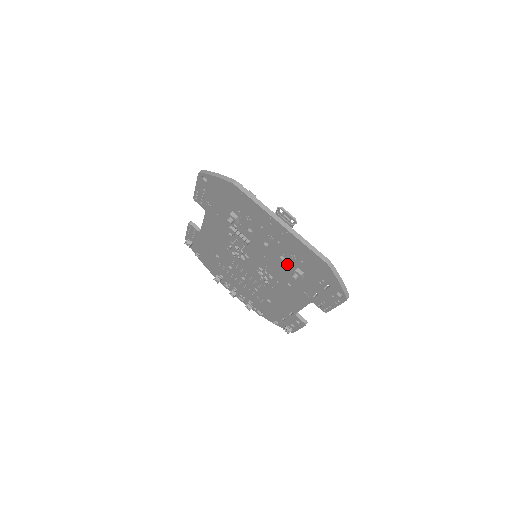
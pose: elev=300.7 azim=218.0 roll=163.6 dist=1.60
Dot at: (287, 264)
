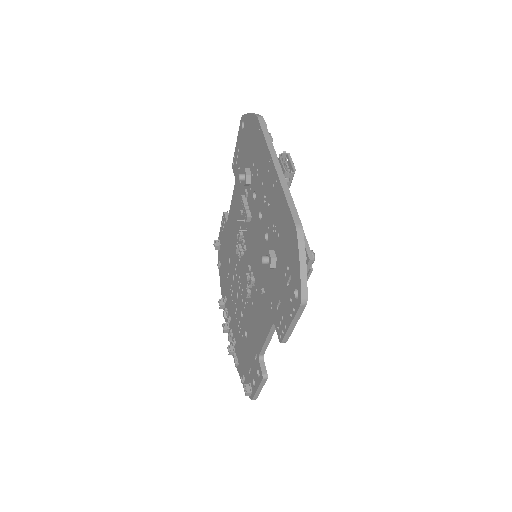
Dot at: (268, 247)
